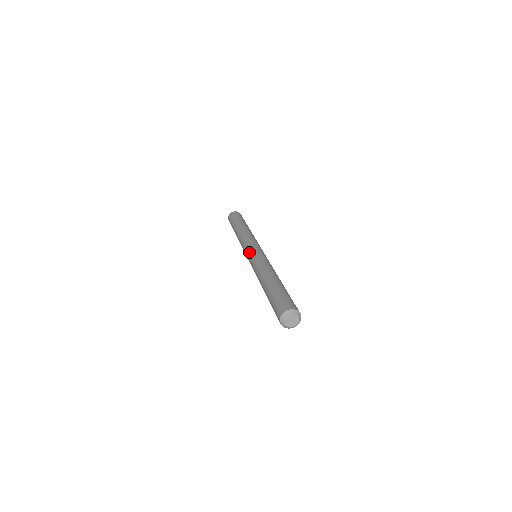
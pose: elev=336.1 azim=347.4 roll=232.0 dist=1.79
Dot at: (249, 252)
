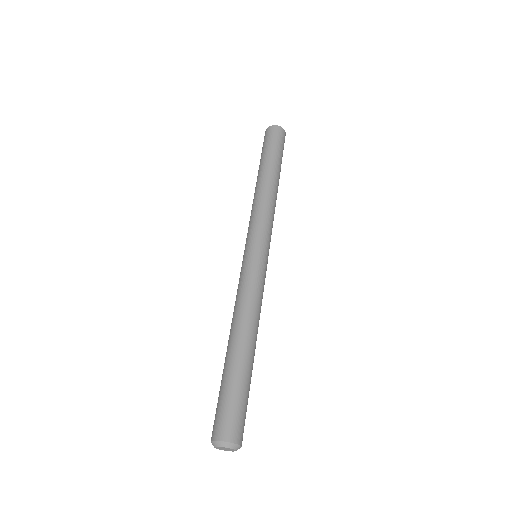
Dot at: (254, 250)
